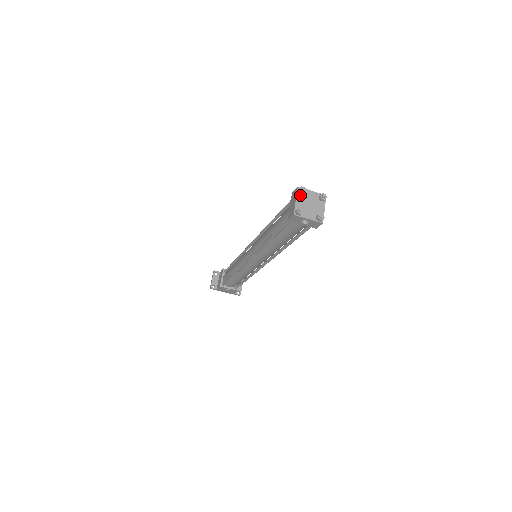
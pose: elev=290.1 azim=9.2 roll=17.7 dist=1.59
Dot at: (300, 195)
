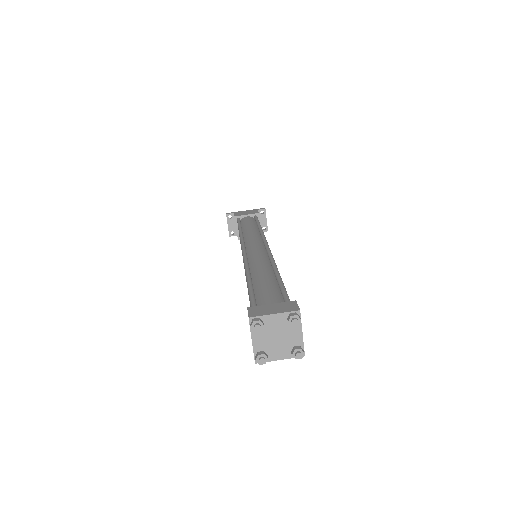
Dot at: (256, 330)
